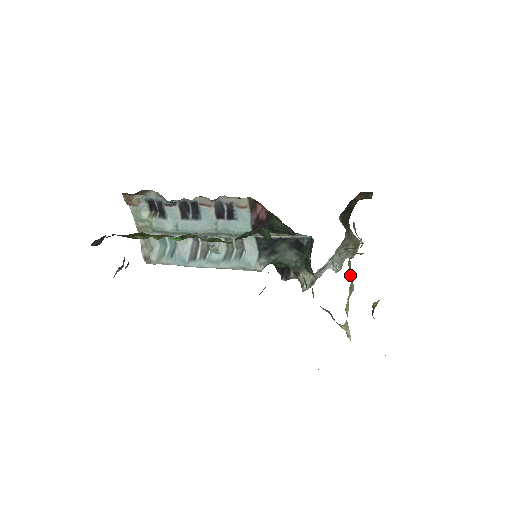
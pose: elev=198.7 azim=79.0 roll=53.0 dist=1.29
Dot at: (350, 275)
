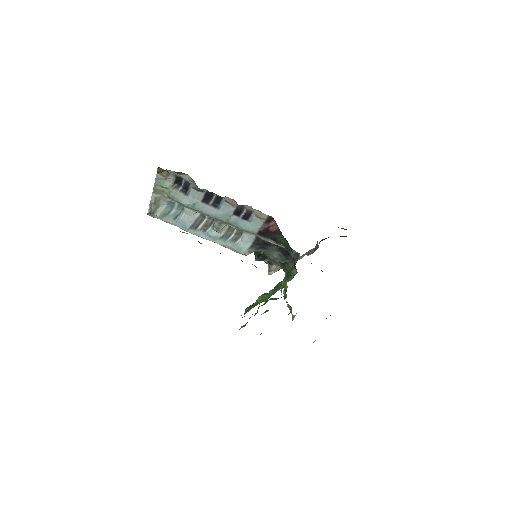
Dot at: occluded
